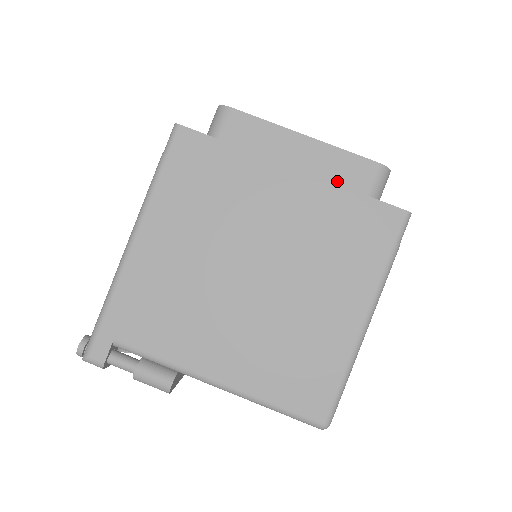
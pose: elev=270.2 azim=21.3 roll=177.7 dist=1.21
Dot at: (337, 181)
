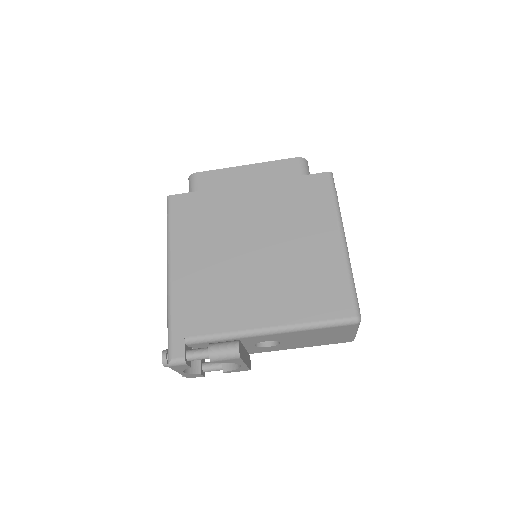
Dot at: (278, 177)
